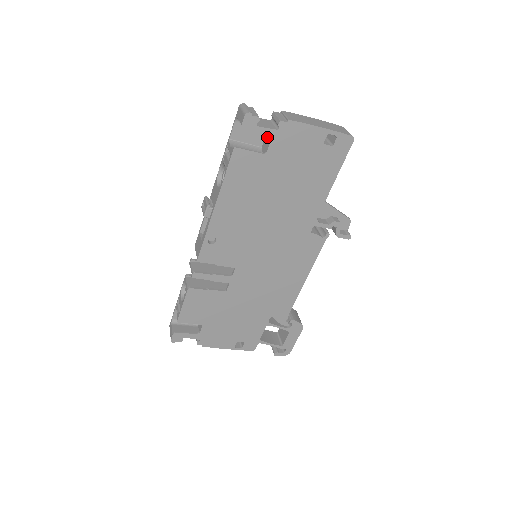
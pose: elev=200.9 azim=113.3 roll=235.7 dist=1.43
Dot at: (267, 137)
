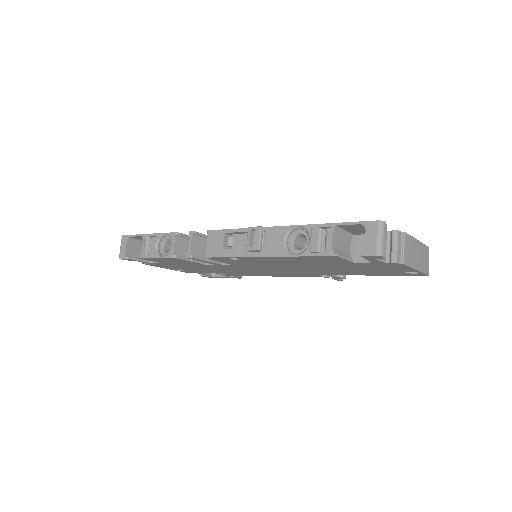
Dot at: (371, 261)
